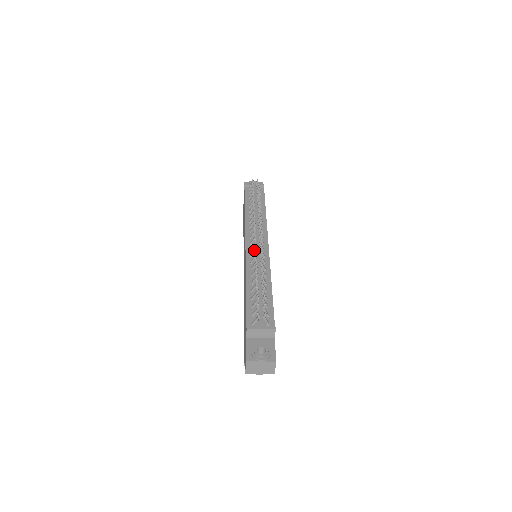
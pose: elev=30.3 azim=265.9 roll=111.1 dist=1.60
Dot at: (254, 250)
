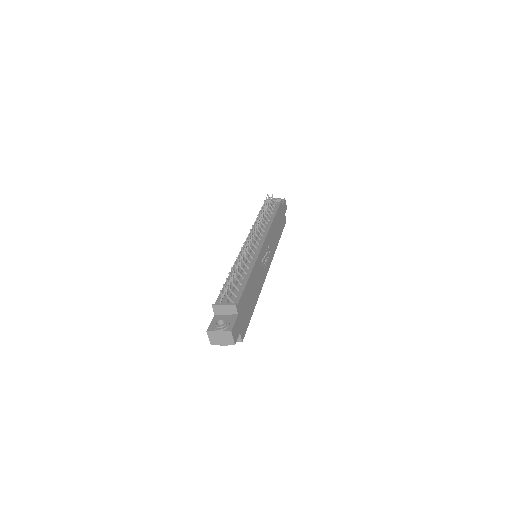
Dot at: (244, 248)
